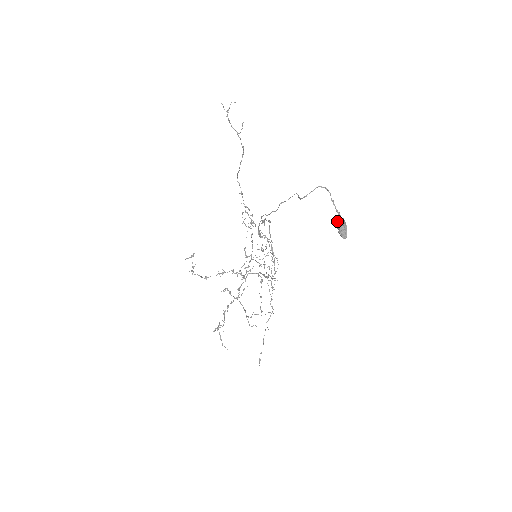
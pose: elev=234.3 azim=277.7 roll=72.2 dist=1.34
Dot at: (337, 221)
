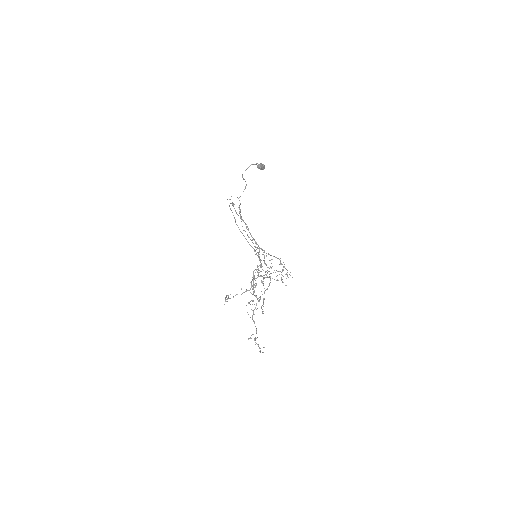
Dot at: occluded
